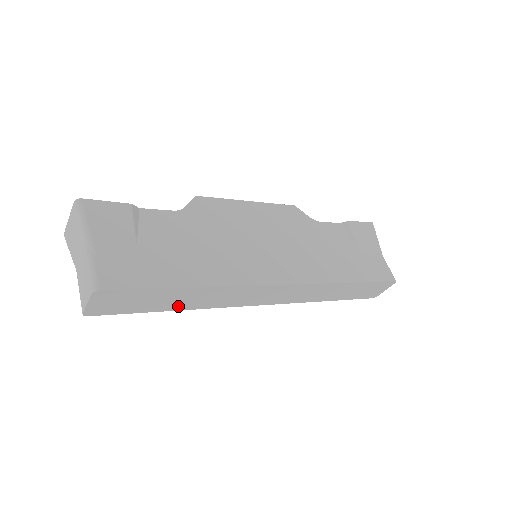
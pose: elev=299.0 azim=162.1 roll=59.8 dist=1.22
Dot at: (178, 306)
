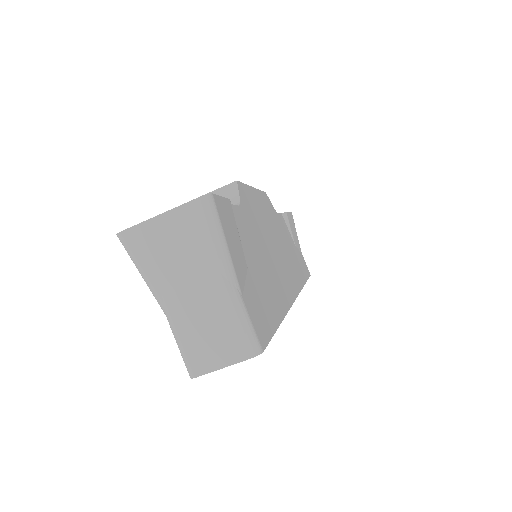
Dot at: occluded
